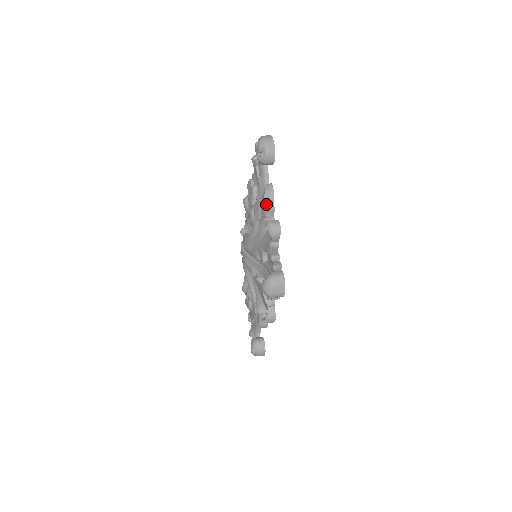
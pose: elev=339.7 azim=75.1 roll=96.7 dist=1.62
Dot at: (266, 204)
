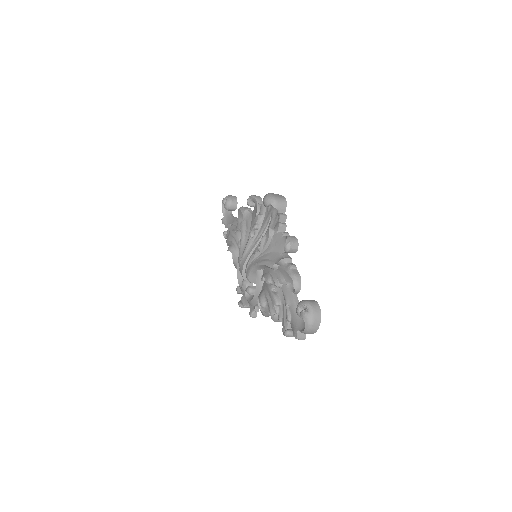
Dot at: (243, 209)
